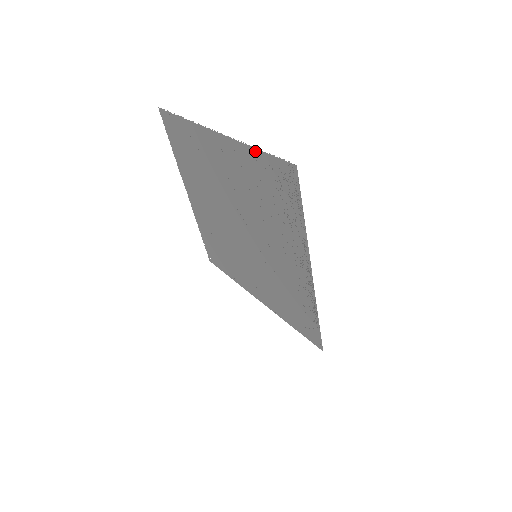
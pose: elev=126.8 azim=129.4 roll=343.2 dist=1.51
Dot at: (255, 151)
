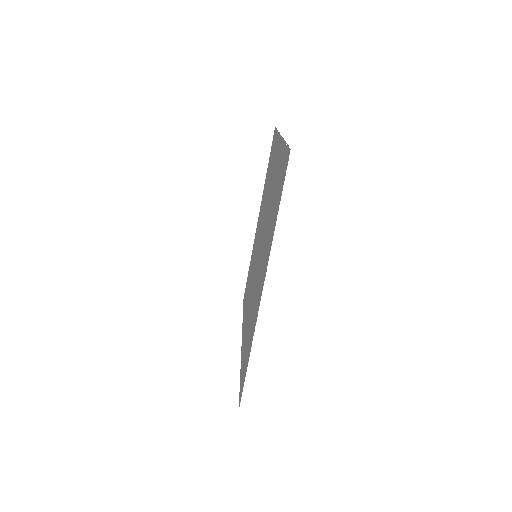
Dot at: occluded
